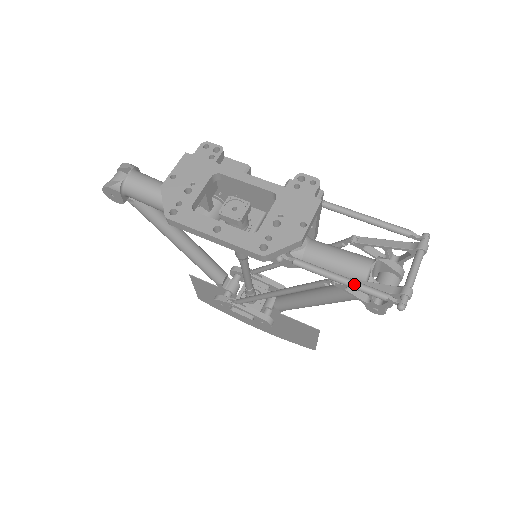
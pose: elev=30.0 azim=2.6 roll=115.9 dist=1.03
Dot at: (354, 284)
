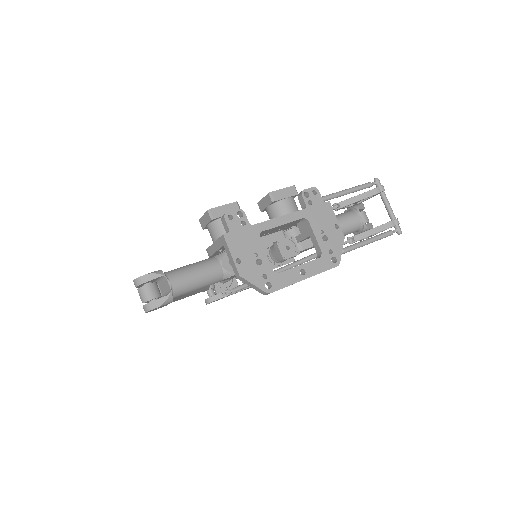
Dot at: (377, 239)
